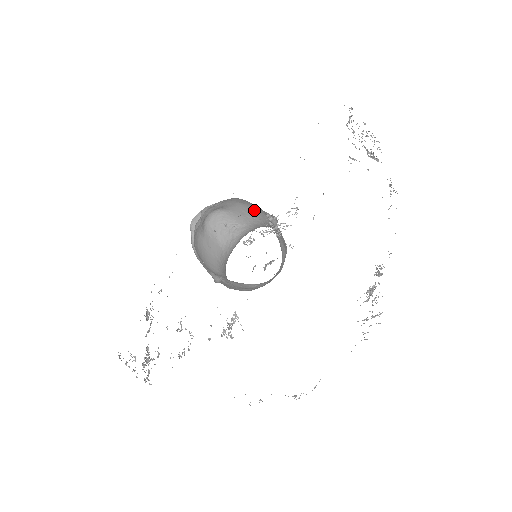
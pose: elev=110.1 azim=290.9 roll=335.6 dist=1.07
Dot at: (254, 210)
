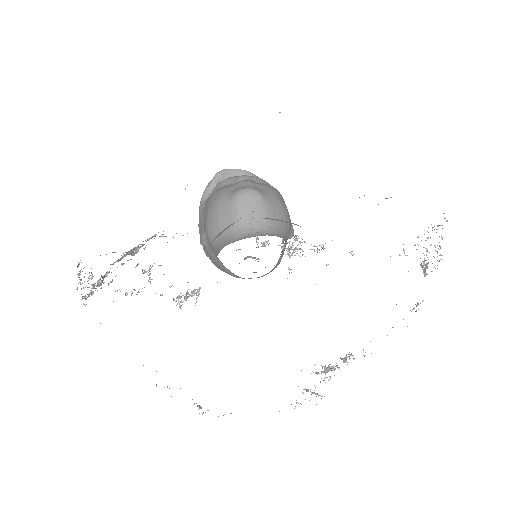
Dot at: (285, 215)
